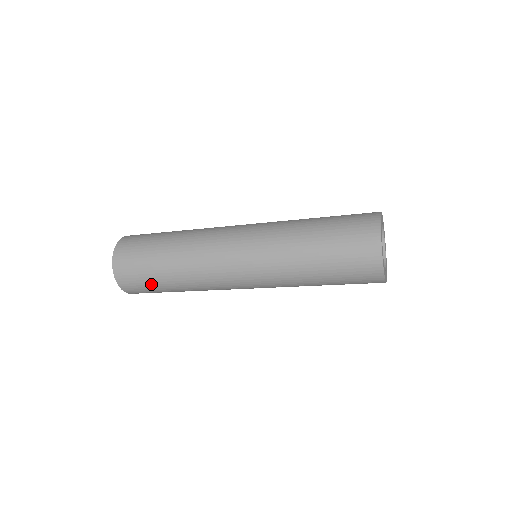
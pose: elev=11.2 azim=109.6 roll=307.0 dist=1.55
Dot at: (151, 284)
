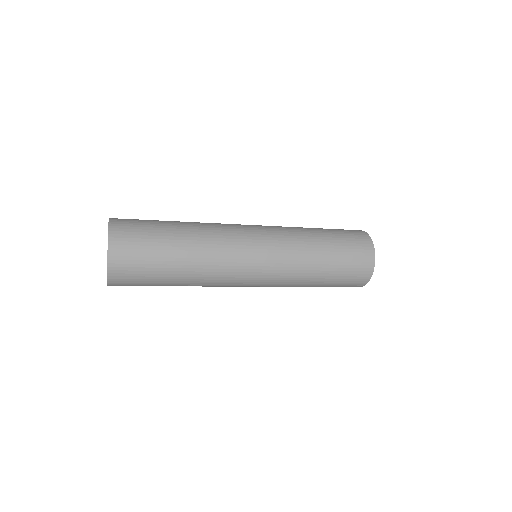
Dot at: occluded
